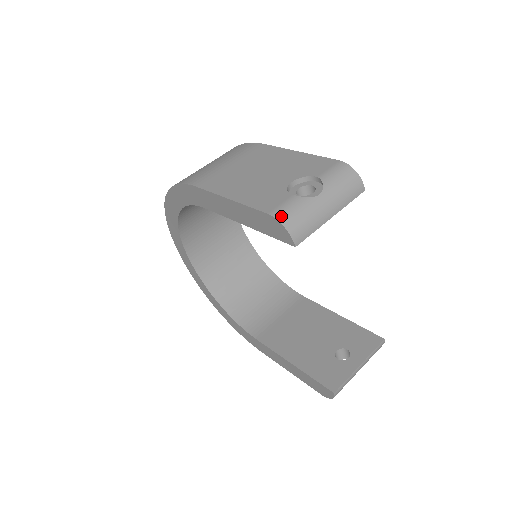
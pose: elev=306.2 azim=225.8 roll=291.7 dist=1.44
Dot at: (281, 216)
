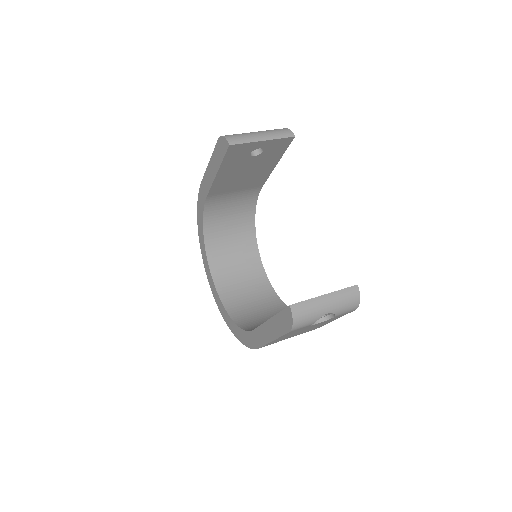
Dot at: occluded
